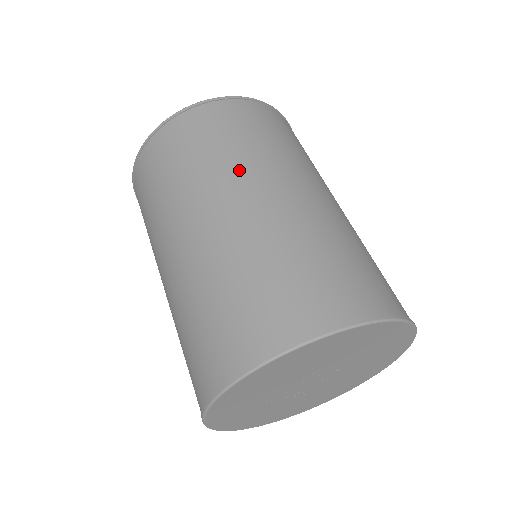
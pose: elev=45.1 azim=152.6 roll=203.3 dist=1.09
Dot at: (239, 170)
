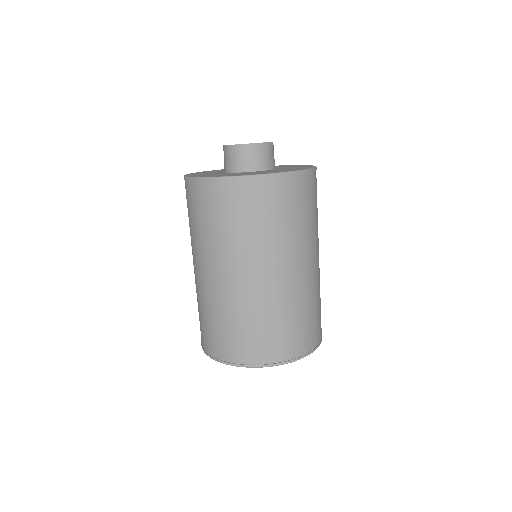
Dot at: (312, 242)
